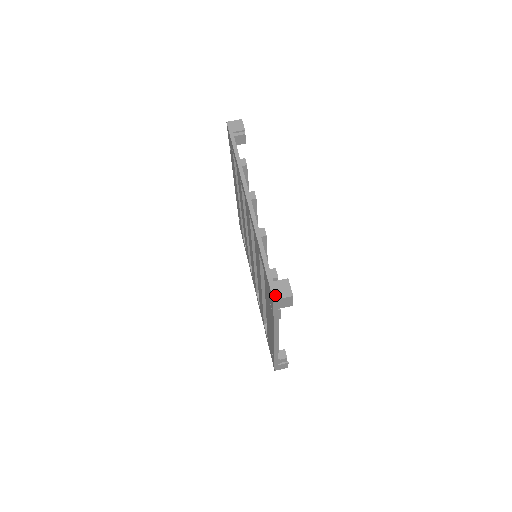
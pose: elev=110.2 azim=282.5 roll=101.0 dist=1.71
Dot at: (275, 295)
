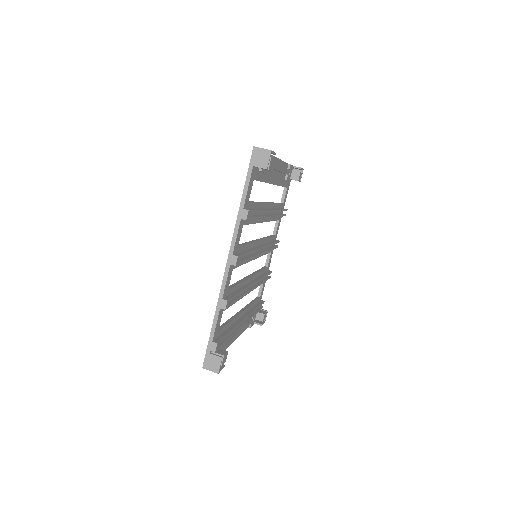
Dot at: (205, 365)
